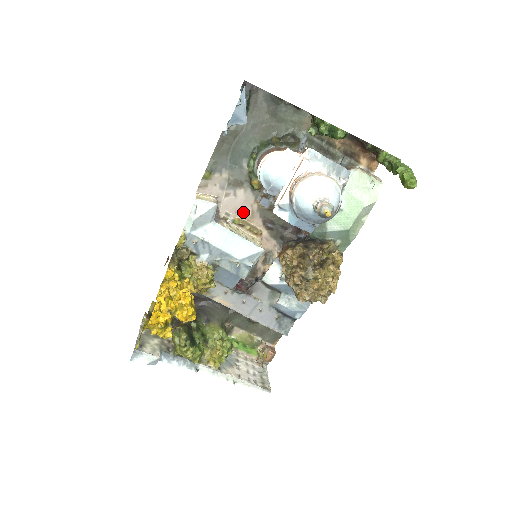
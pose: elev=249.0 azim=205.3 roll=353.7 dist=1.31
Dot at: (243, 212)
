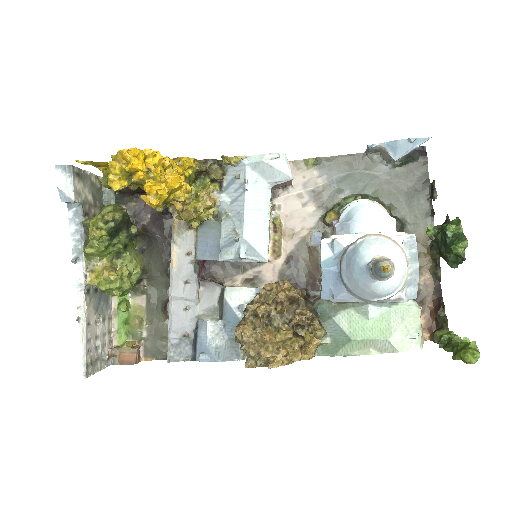
Dot at: (291, 223)
